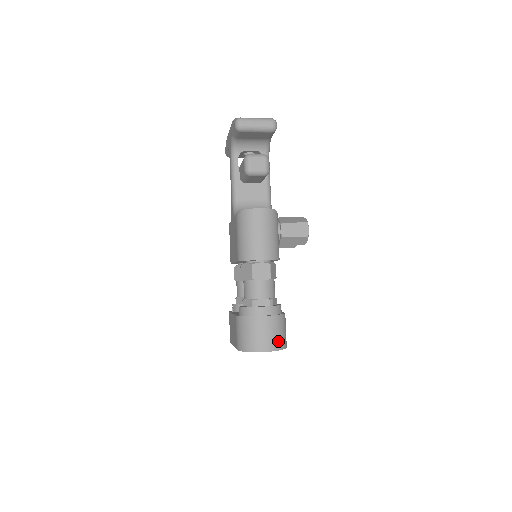
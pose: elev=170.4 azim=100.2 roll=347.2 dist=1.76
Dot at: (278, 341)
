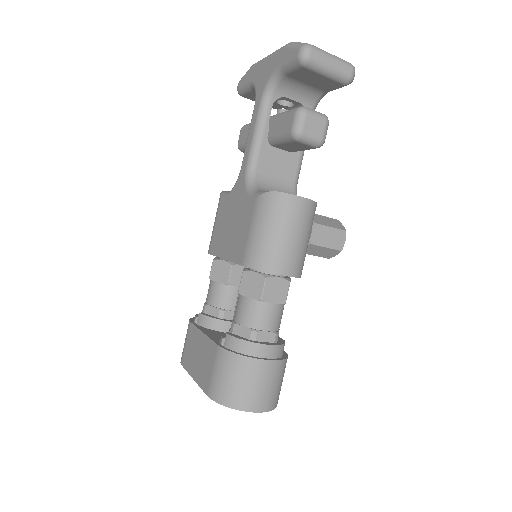
Dot at: (274, 397)
